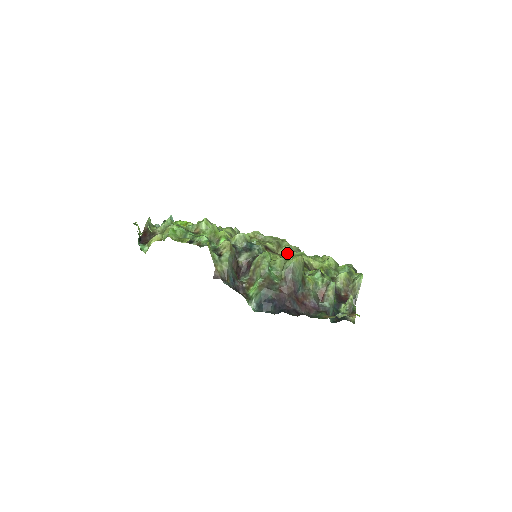
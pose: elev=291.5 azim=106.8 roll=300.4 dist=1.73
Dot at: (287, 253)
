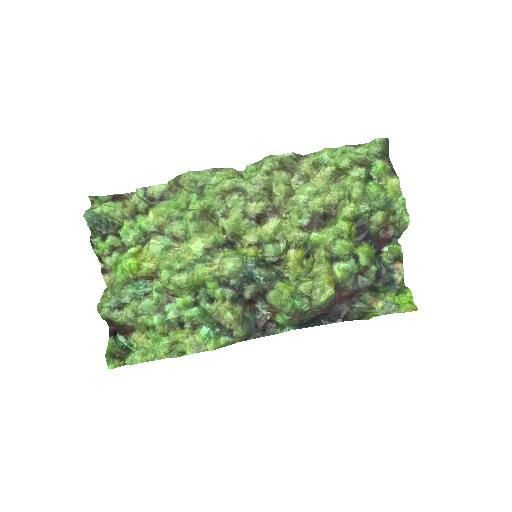
Dot at: (288, 204)
